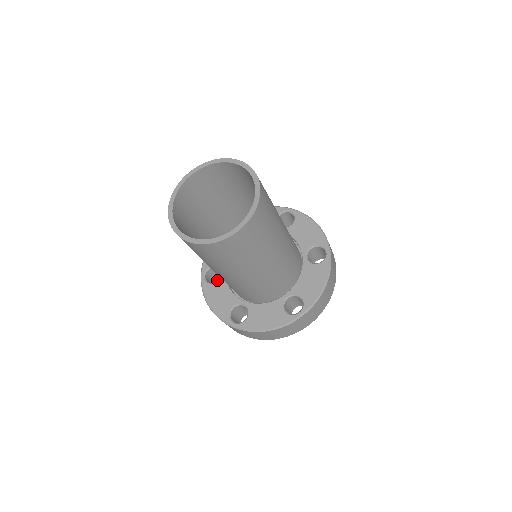
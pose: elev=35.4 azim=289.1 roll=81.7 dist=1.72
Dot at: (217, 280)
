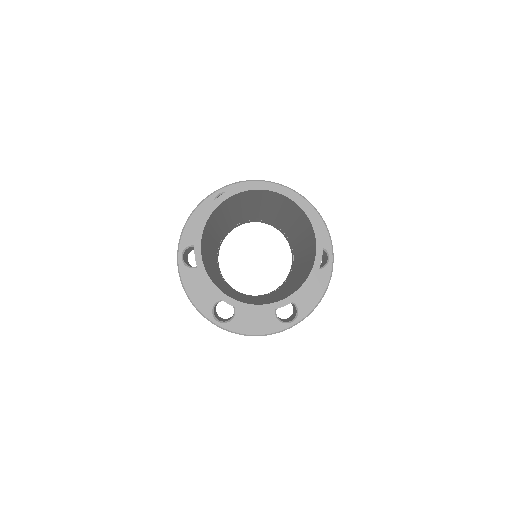
Dot at: (189, 251)
